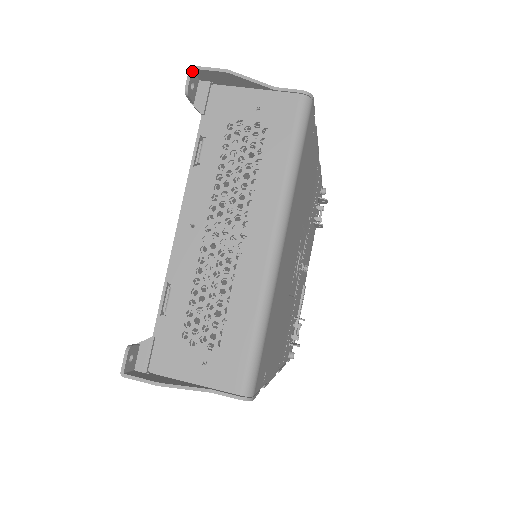
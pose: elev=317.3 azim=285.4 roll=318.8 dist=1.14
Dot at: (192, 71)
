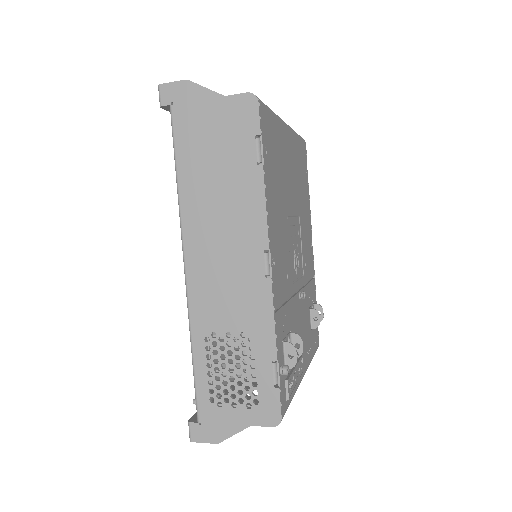
Dot at: occluded
